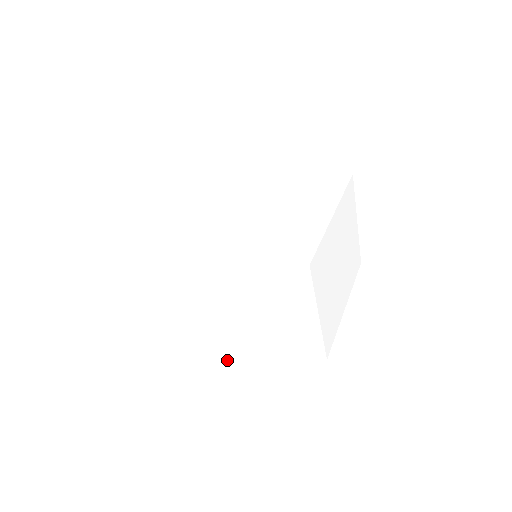
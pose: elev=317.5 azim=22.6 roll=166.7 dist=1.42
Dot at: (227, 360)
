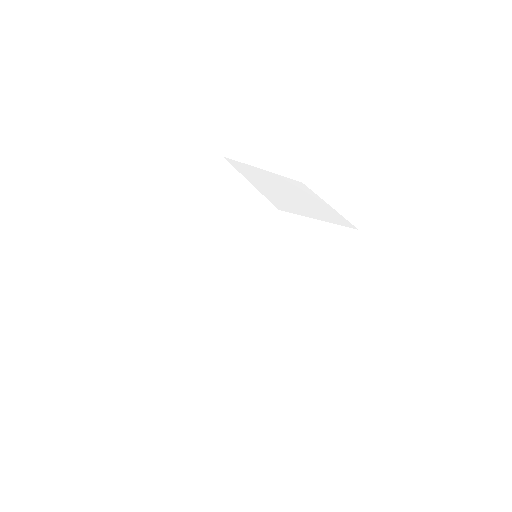
Dot at: (209, 271)
